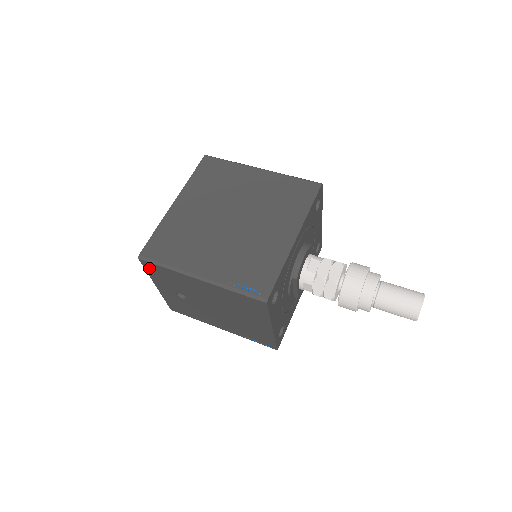
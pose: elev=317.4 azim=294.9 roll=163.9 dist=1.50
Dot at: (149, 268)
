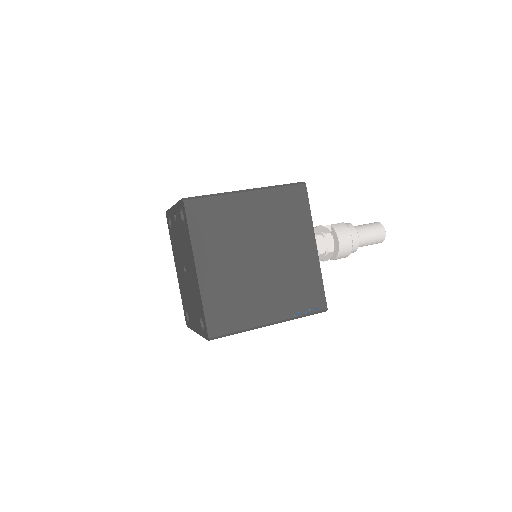
Dot at: occluded
